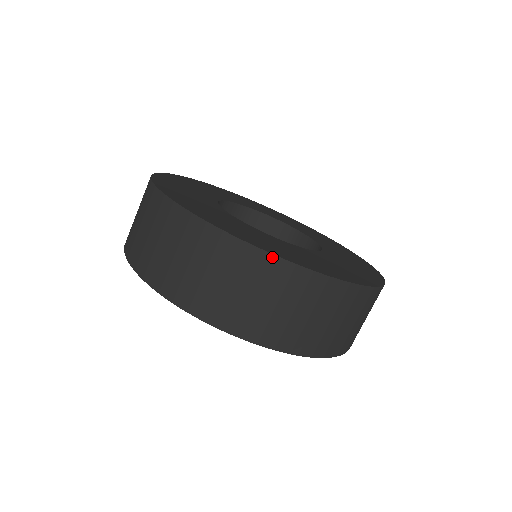
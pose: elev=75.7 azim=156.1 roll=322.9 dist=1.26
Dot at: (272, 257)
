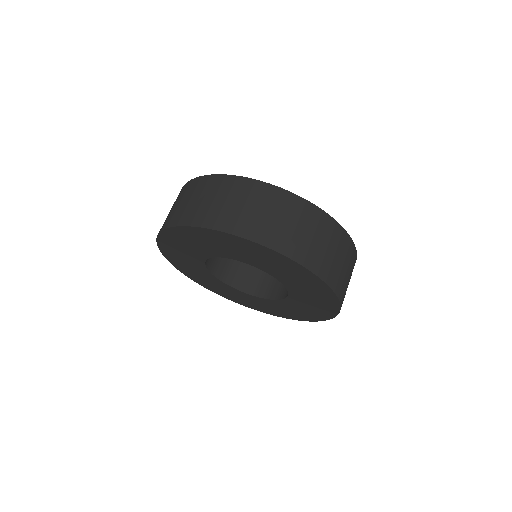
Dot at: (345, 232)
